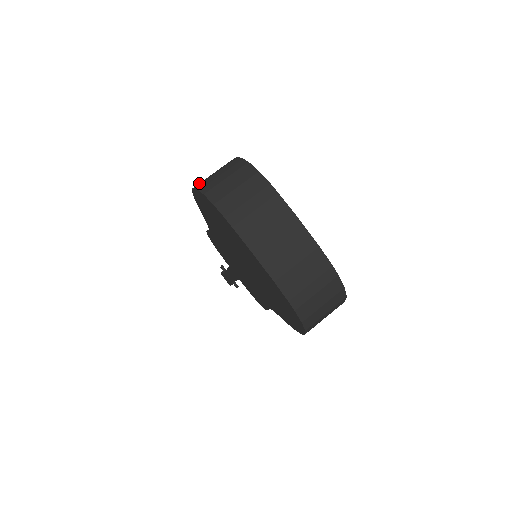
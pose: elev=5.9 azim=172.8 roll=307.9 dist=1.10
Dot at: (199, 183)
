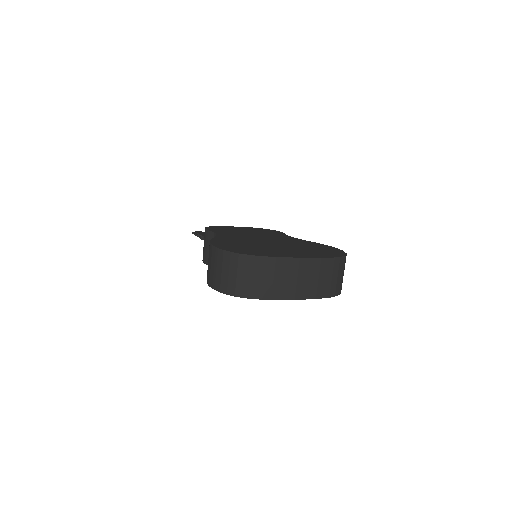
Dot at: (215, 285)
